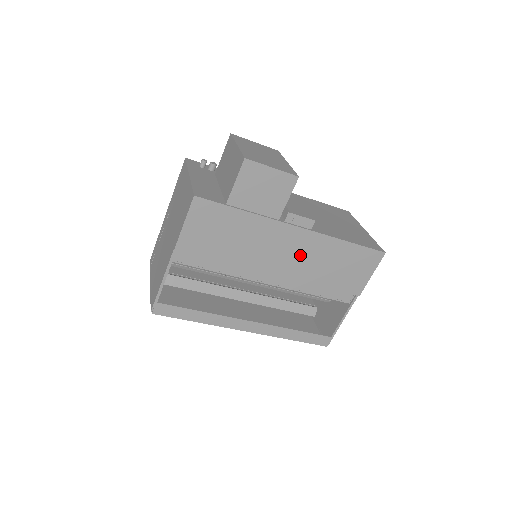
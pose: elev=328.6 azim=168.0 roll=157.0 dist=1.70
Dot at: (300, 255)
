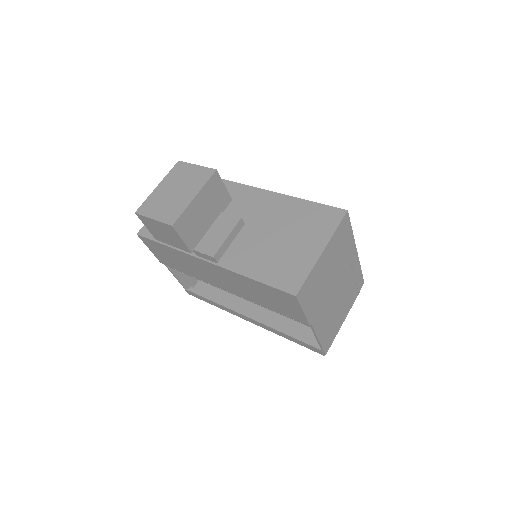
Dot at: (228, 281)
